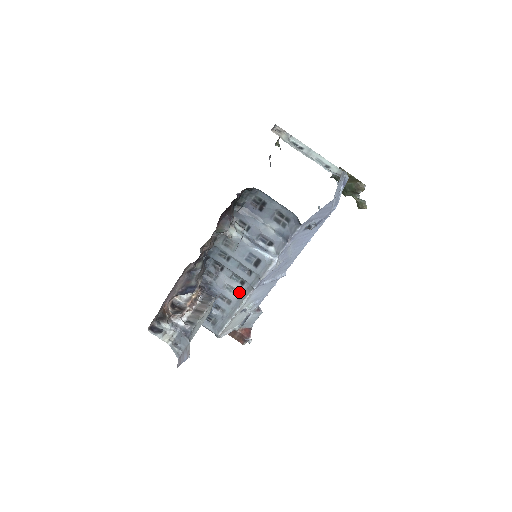
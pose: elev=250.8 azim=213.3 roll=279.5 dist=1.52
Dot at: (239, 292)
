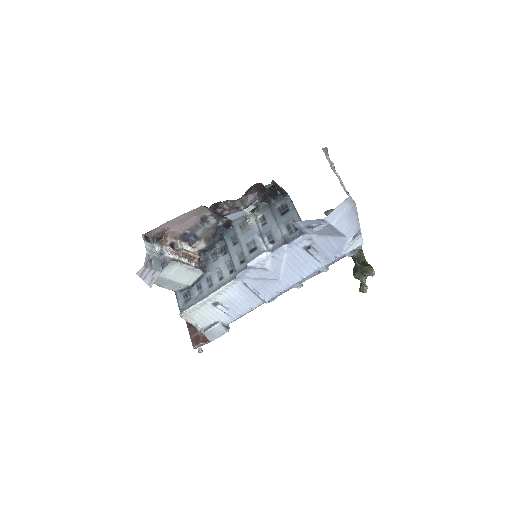
Dot at: (224, 279)
